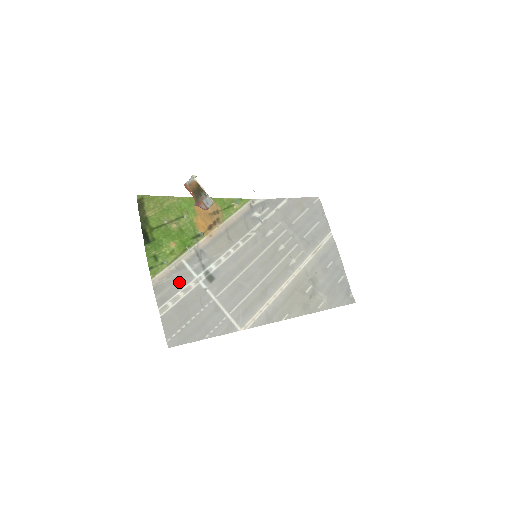
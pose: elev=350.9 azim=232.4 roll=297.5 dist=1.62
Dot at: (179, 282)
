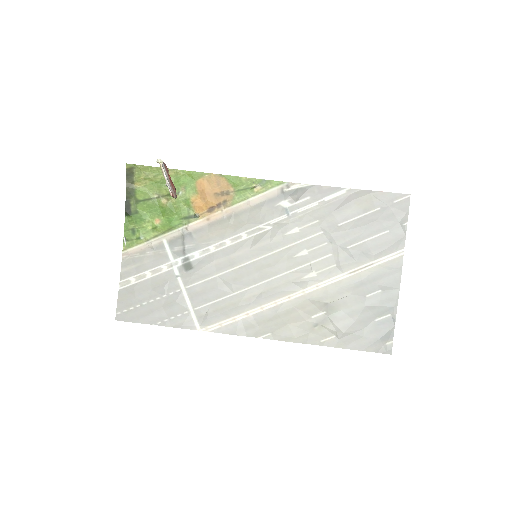
Dot at: (151, 261)
